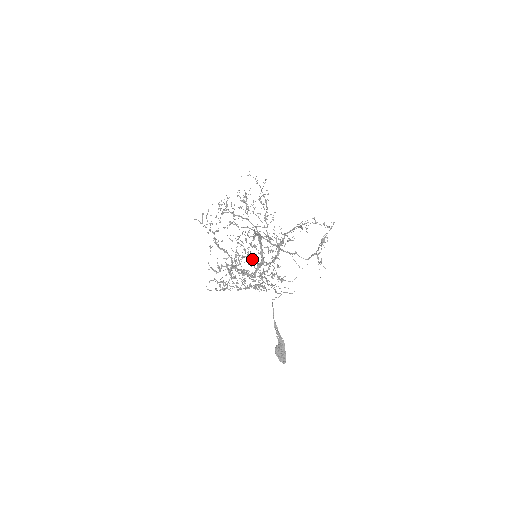
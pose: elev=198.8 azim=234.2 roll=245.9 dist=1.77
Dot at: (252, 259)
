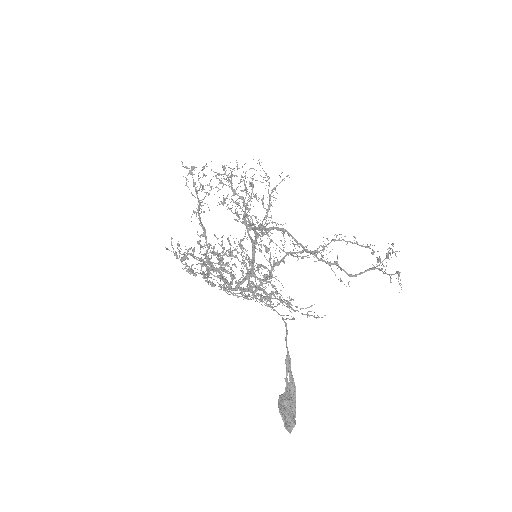
Dot at: (249, 258)
